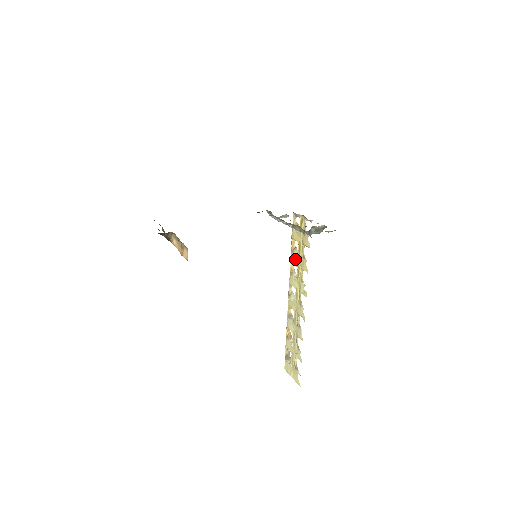
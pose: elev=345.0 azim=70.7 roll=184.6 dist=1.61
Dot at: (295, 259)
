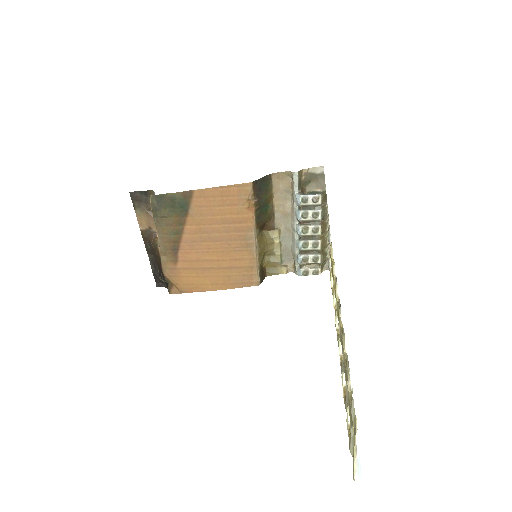
Dot at: occluded
